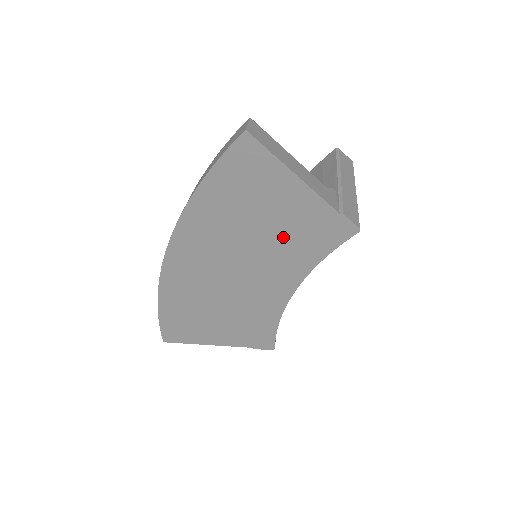
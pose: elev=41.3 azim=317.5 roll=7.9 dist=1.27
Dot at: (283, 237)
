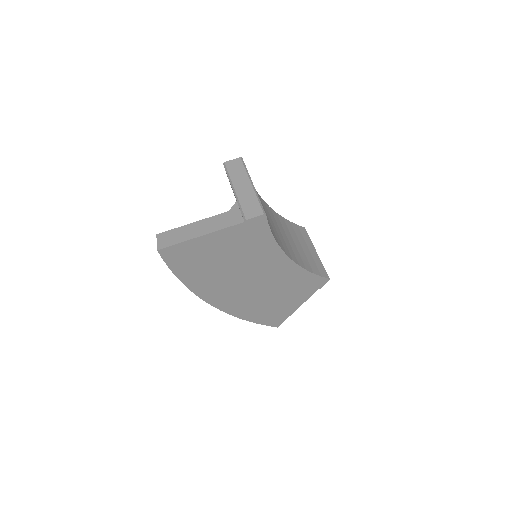
Dot at: (242, 252)
